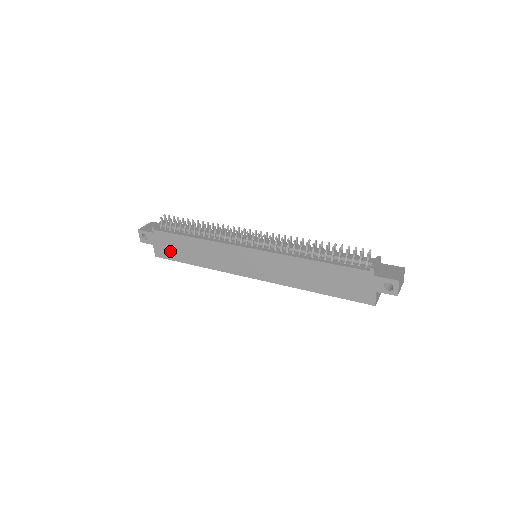
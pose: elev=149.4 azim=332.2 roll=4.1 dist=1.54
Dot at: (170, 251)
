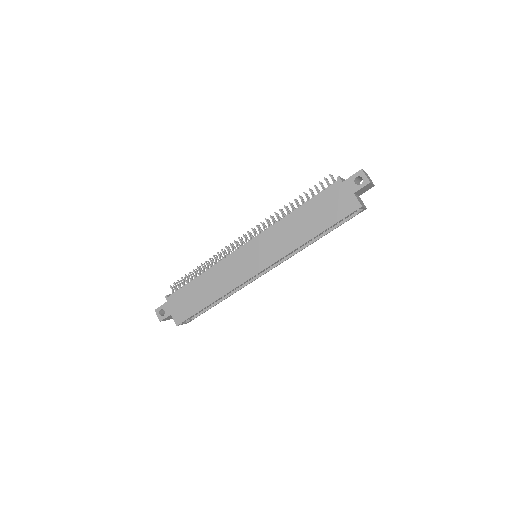
Dot at: (186, 308)
